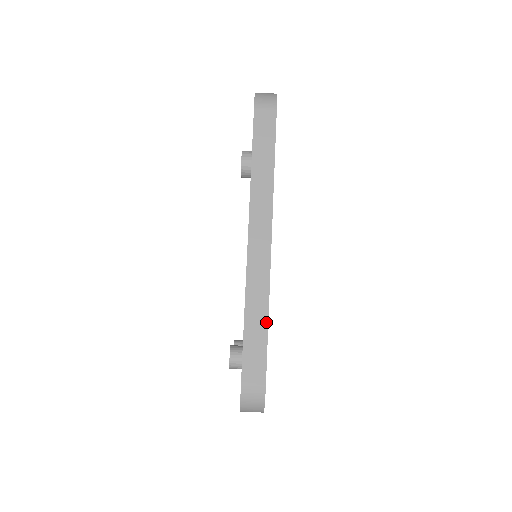
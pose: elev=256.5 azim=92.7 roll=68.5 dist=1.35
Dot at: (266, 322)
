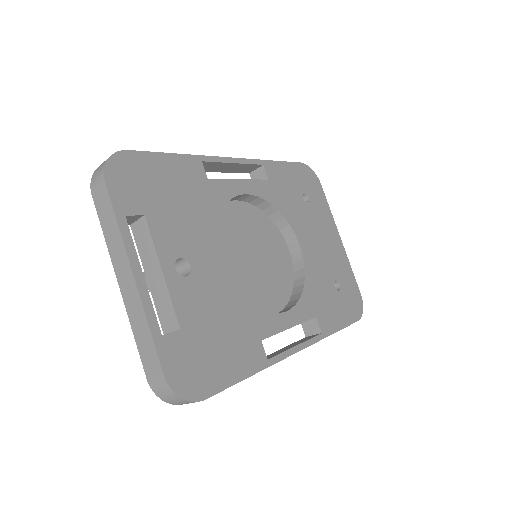
Dot at: occluded
